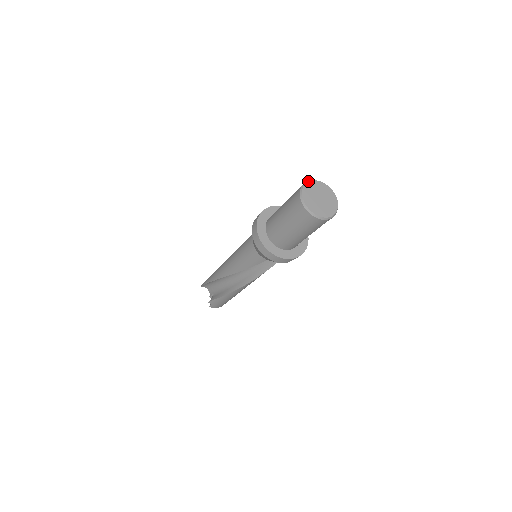
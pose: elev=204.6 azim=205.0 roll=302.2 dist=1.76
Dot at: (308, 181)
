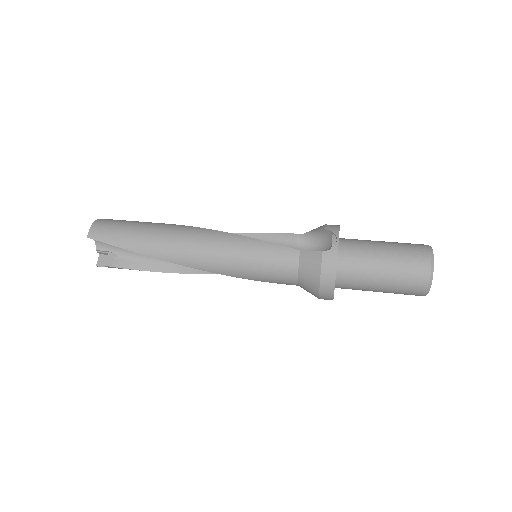
Dot at: occluded
